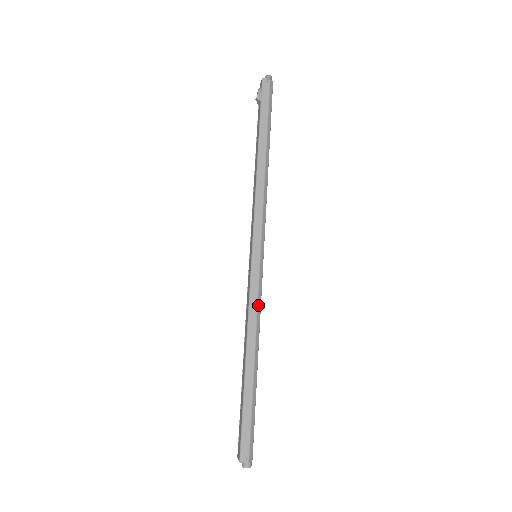
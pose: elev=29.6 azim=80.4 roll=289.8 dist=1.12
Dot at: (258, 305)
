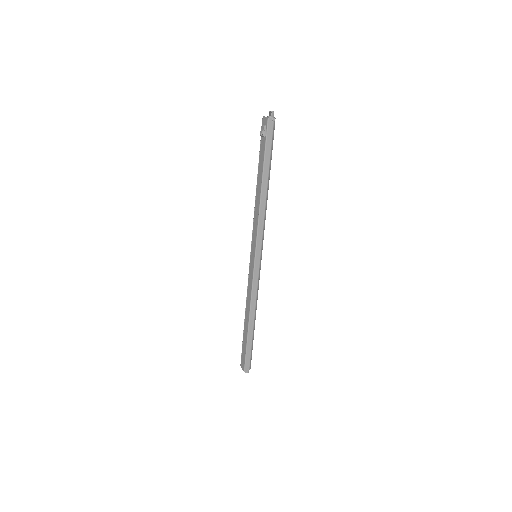
Dot at: (257, 289)
